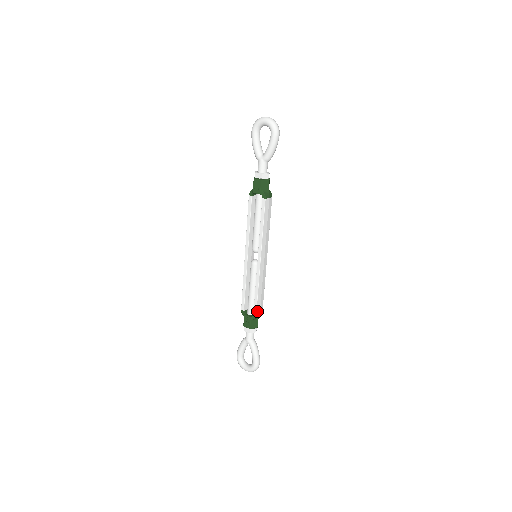
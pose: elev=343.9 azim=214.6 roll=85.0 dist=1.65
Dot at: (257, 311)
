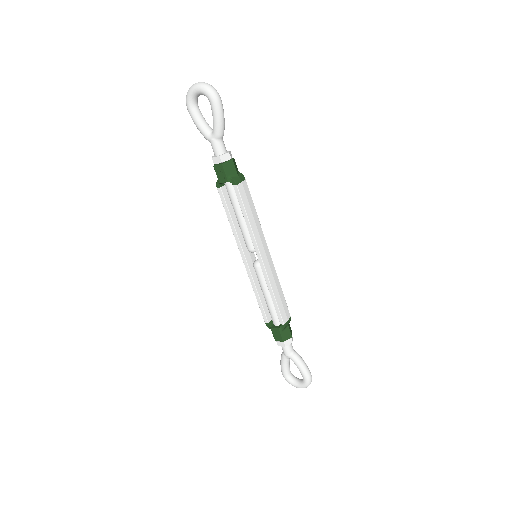
Dot at: (283, 319)
